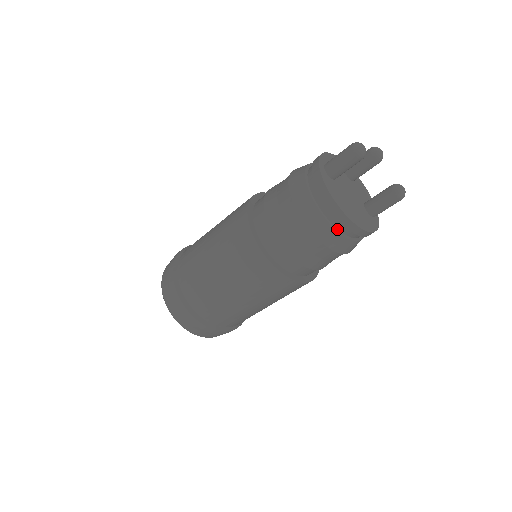
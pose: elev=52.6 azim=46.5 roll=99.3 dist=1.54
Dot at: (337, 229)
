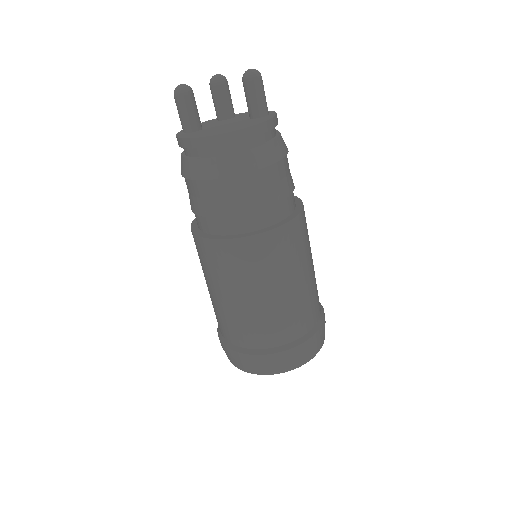
Dot at: (230, 153)
